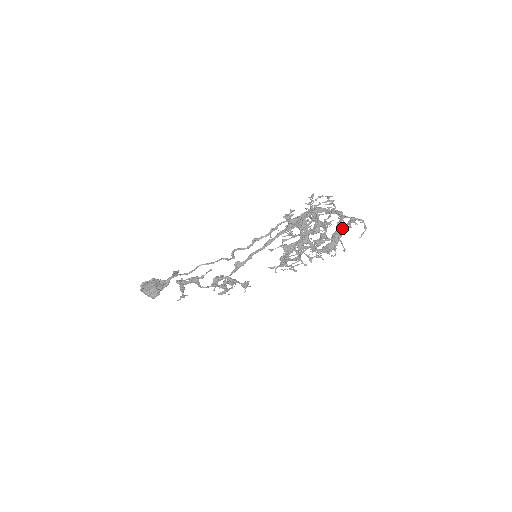
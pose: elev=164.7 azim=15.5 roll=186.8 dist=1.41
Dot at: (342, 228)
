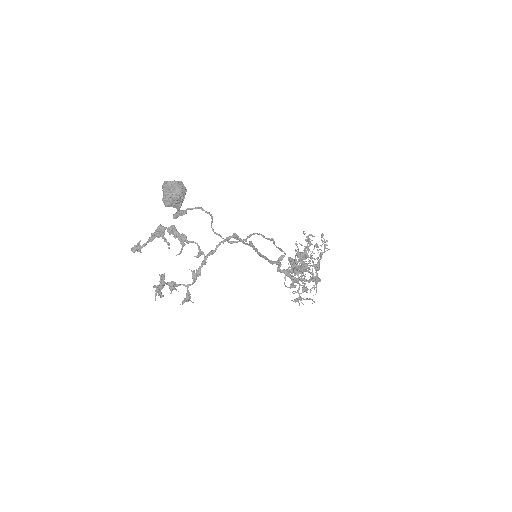
Dot at: occluded
